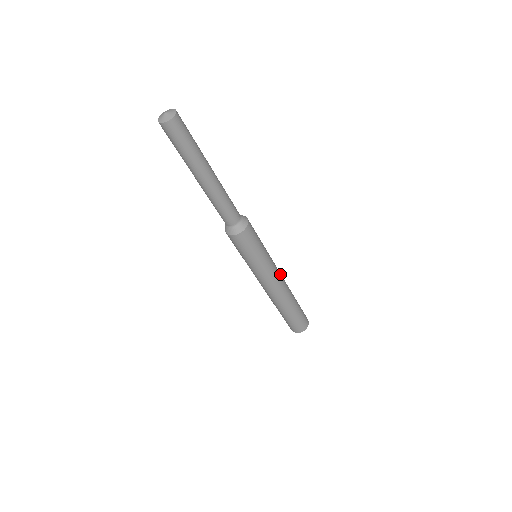
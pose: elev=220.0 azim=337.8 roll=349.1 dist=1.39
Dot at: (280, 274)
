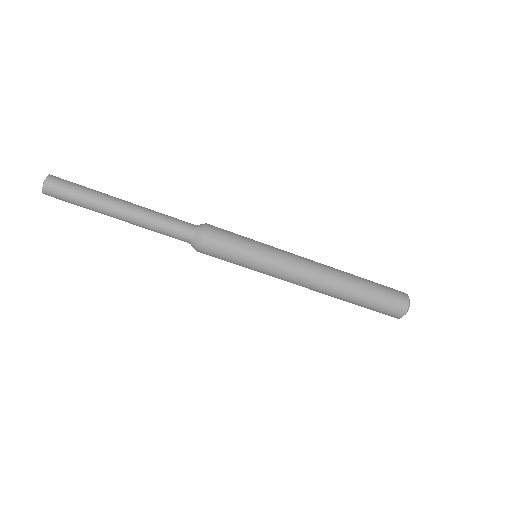
Dot at: (303, 257)
